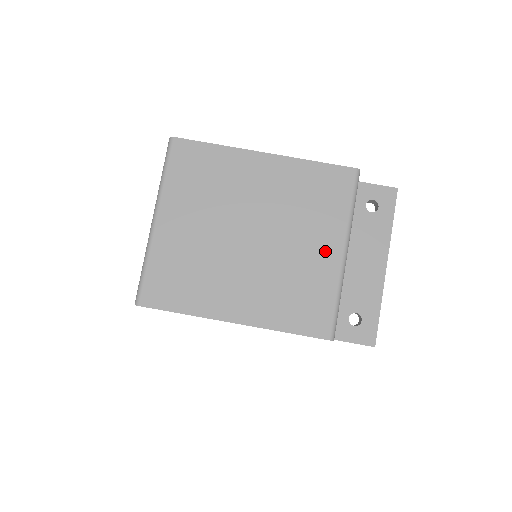
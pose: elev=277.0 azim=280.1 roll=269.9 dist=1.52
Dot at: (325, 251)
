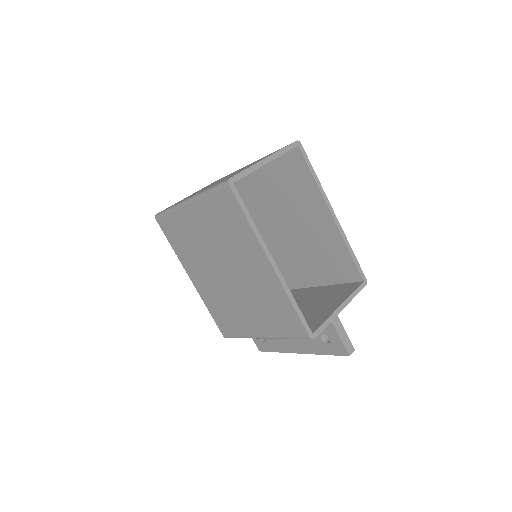
Dot at: (254, 325)
